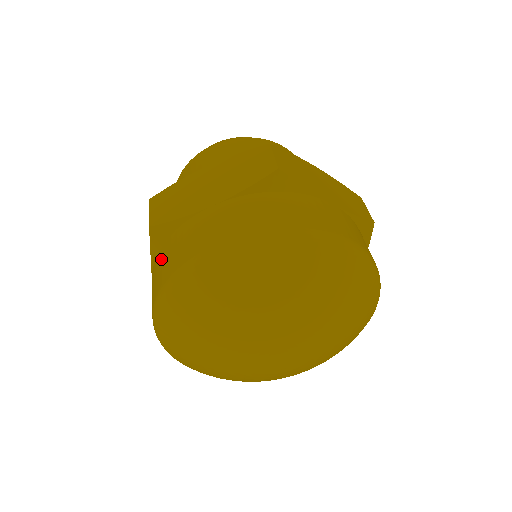
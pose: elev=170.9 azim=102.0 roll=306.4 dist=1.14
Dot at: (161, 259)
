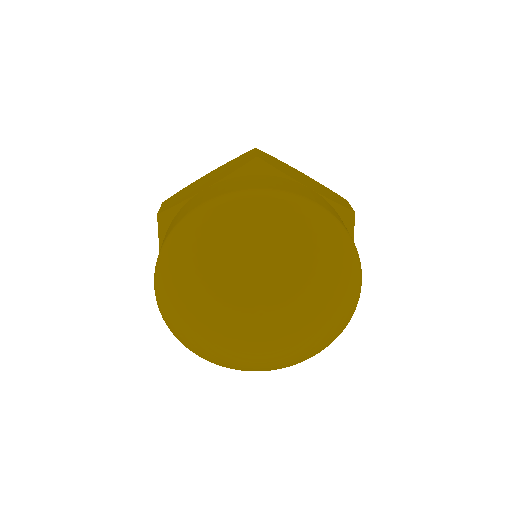
Dot at: occluded
